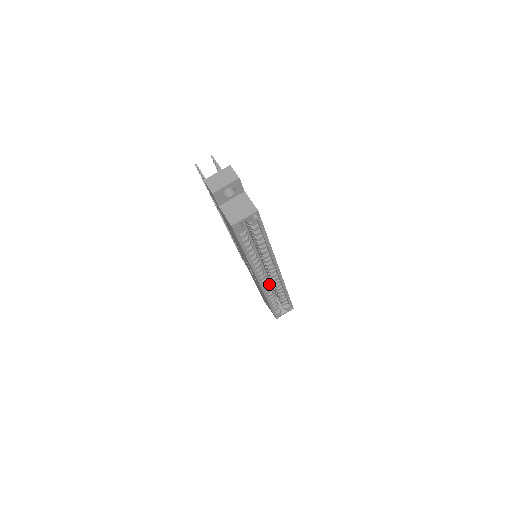
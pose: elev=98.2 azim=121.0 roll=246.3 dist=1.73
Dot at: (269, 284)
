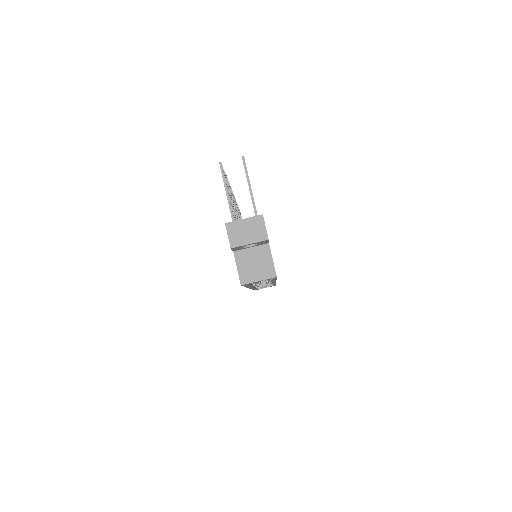
Dot at: occluded
